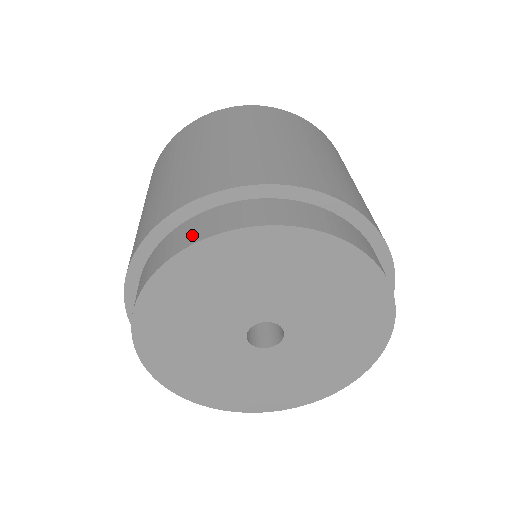
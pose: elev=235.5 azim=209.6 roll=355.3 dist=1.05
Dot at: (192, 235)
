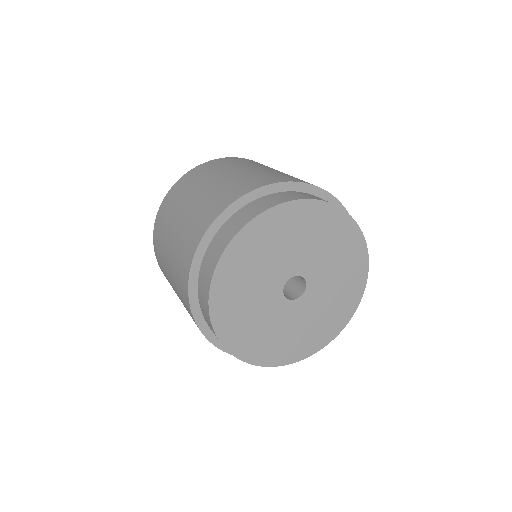
Dot at: (233, 229)
